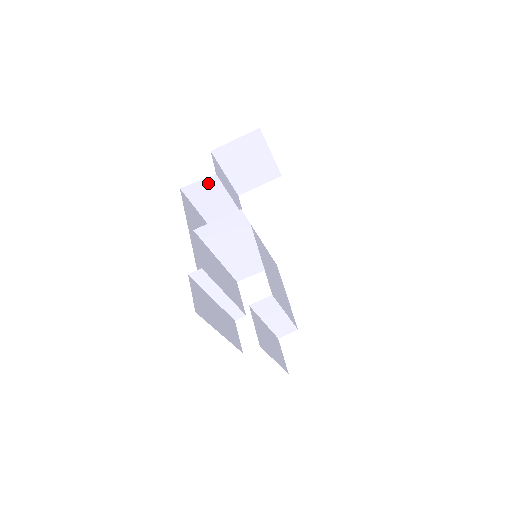
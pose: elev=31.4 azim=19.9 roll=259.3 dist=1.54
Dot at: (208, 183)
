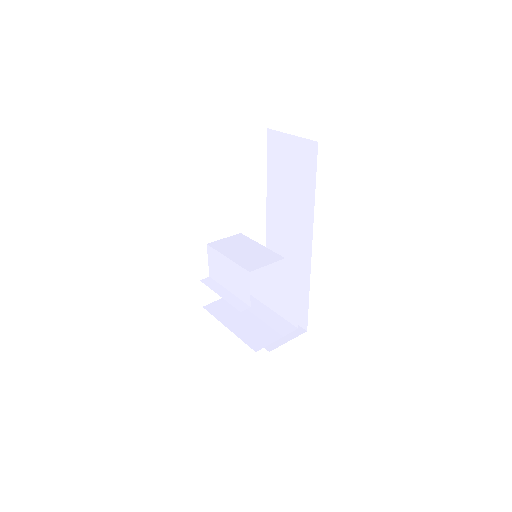
Dot at: occluded
